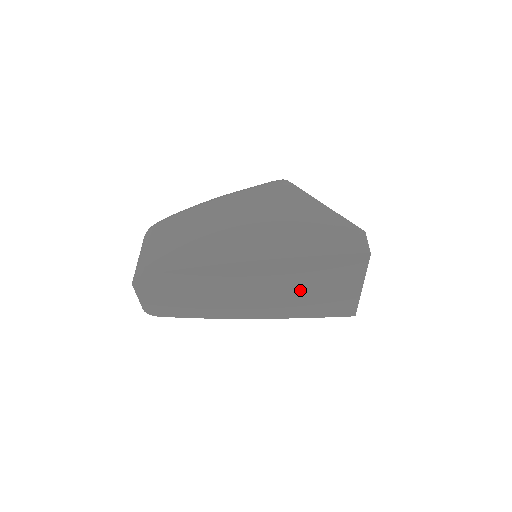
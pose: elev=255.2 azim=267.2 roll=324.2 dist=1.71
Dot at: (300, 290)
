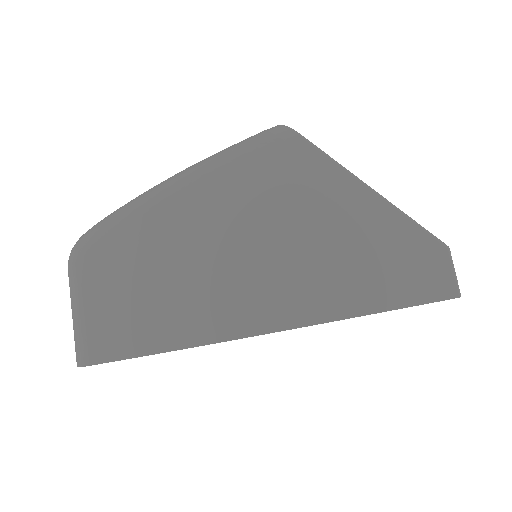
Dot at: occluded
